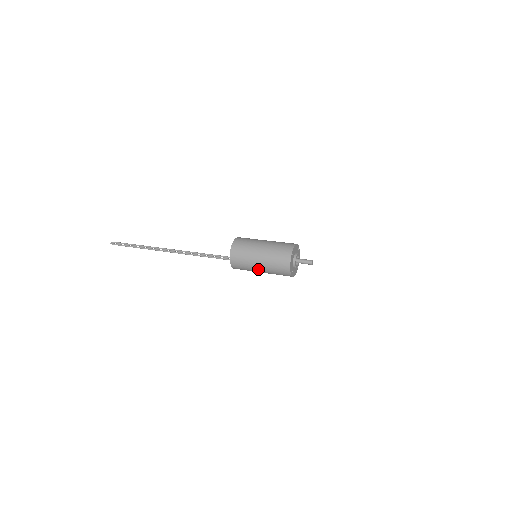
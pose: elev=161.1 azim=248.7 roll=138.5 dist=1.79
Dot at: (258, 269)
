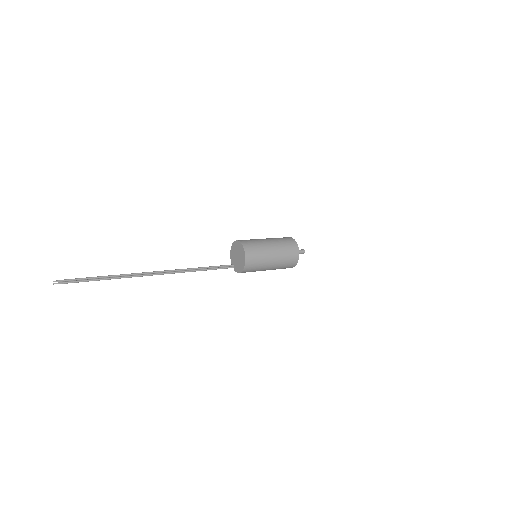
Dot at: (270, 265)
